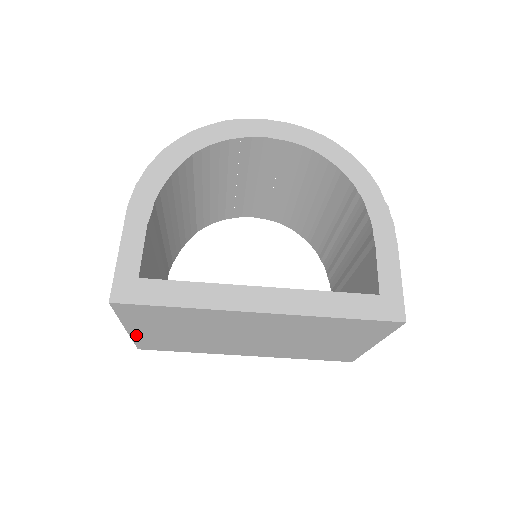
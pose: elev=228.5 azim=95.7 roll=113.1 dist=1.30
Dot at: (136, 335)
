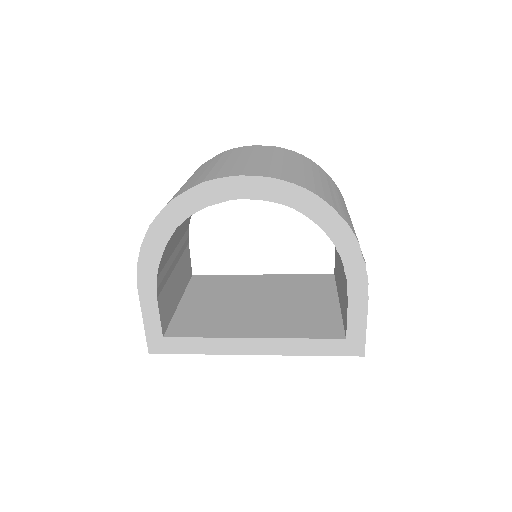
Dot at: occluded
